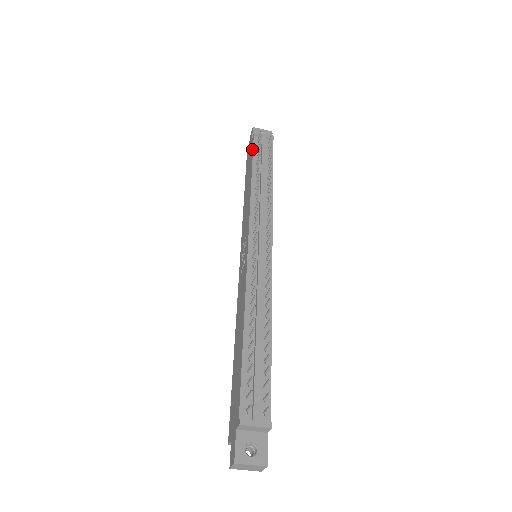
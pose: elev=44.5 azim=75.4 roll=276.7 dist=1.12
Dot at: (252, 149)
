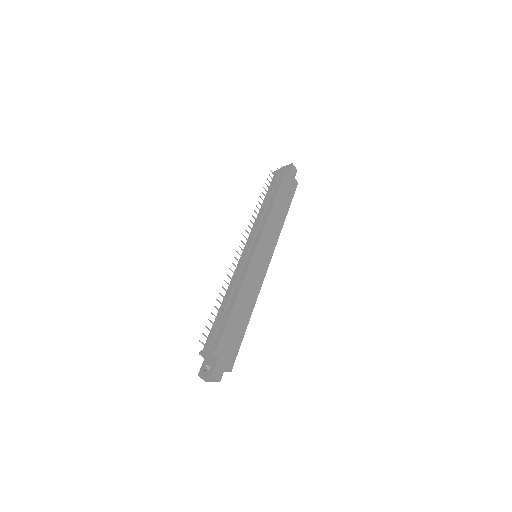
Dot at: occluded
